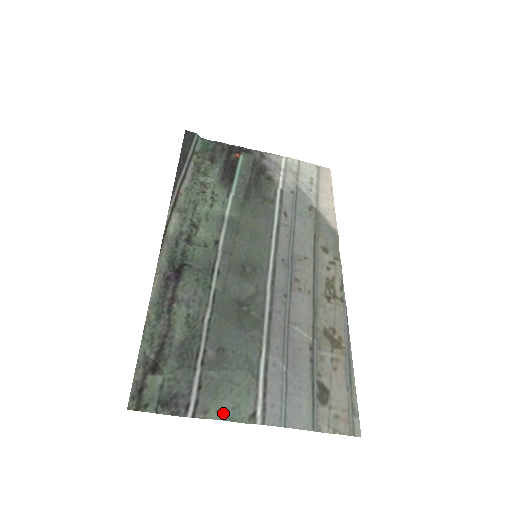
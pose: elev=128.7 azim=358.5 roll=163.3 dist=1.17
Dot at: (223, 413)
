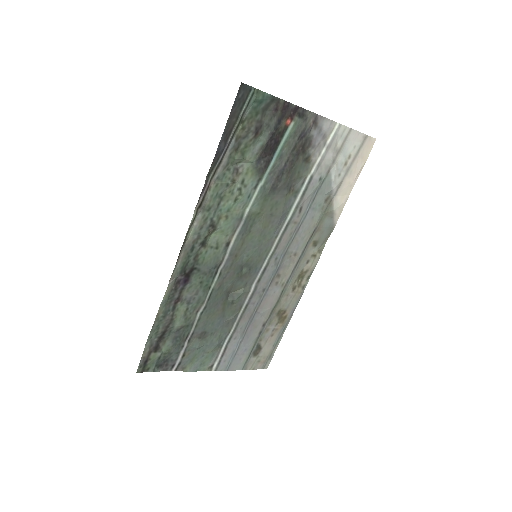
Dot at: (194, 368)
